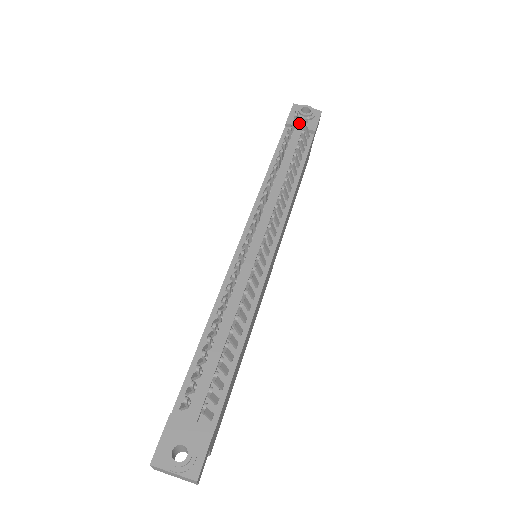
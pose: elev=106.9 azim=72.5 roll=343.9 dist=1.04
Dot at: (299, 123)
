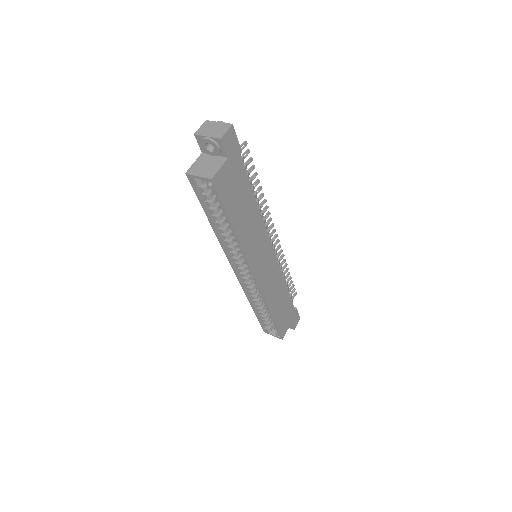
Dot at: occluded
